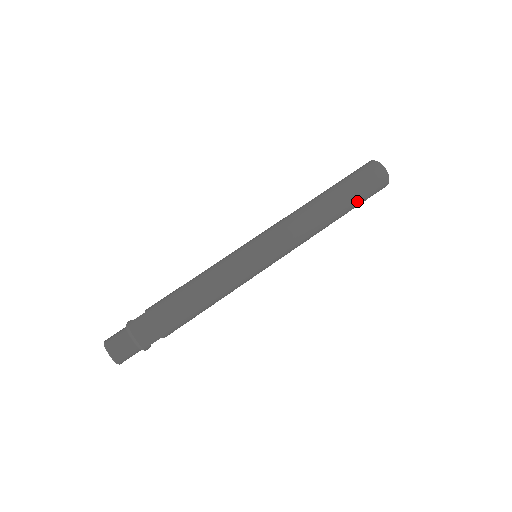
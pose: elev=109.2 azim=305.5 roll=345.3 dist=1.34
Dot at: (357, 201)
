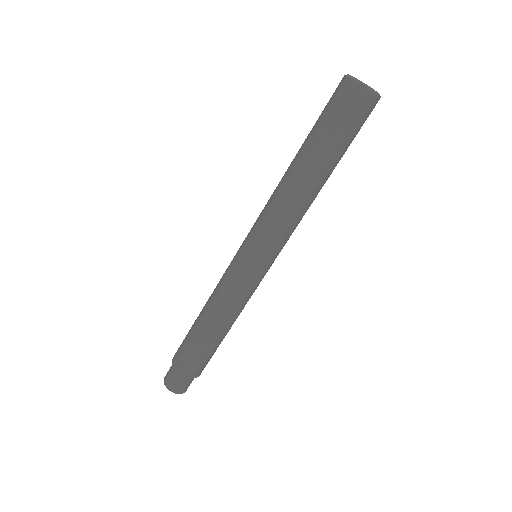
Dot at: occluded
